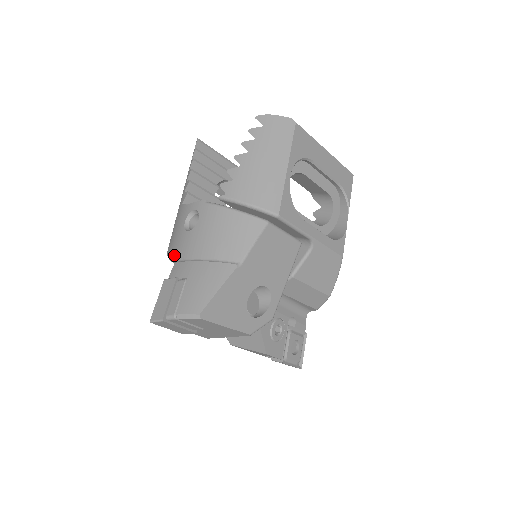
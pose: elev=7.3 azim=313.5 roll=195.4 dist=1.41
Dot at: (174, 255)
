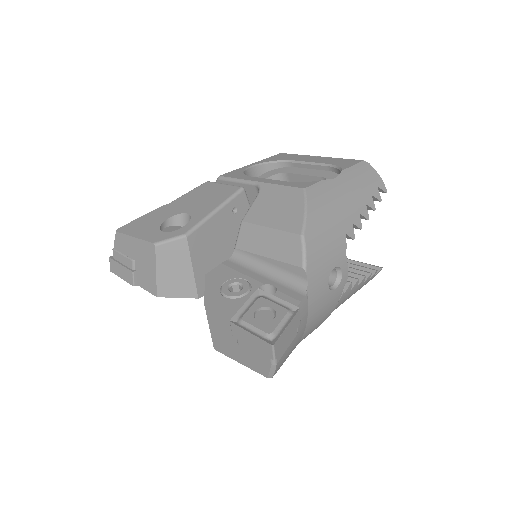
Dot at: occluded
